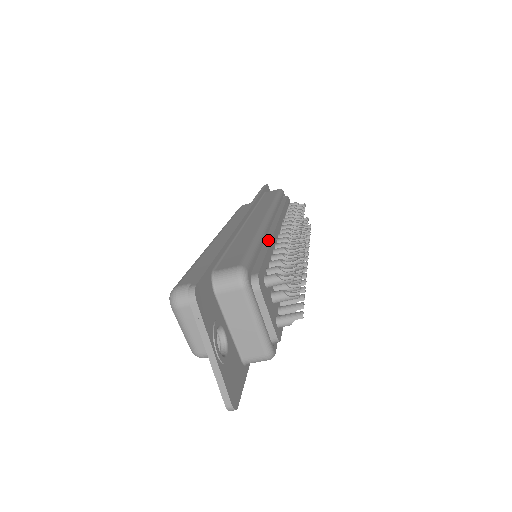
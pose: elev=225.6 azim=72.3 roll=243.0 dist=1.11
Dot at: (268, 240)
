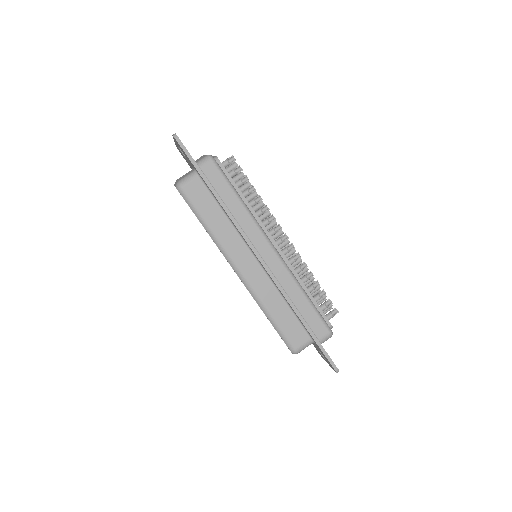
Dot at: occluded
